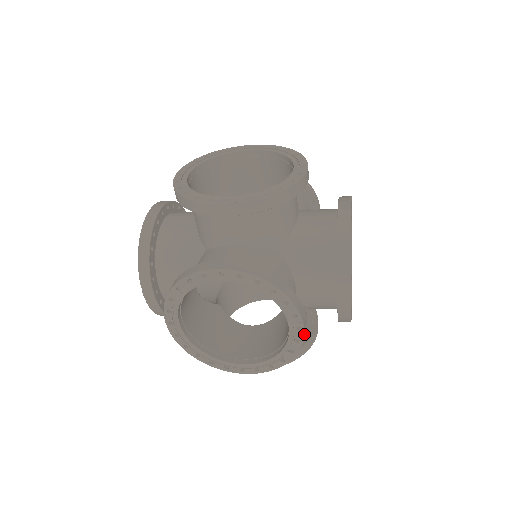
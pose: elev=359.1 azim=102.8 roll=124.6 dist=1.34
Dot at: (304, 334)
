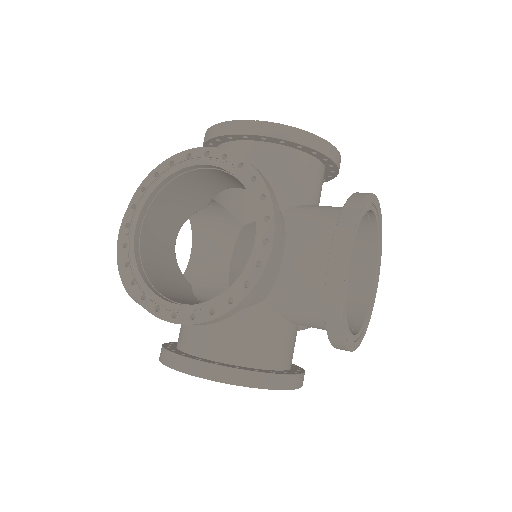
Dot at: (277, 371)
